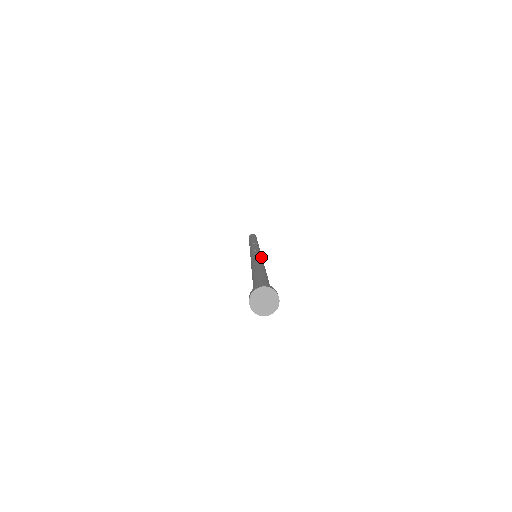
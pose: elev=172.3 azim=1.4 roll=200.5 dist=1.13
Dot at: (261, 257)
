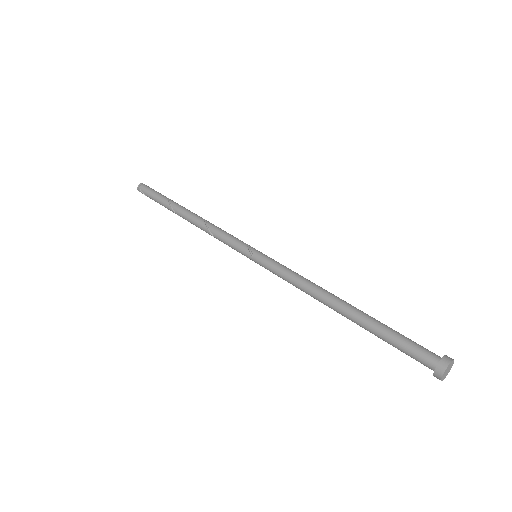
Dot at: (286, 269)
